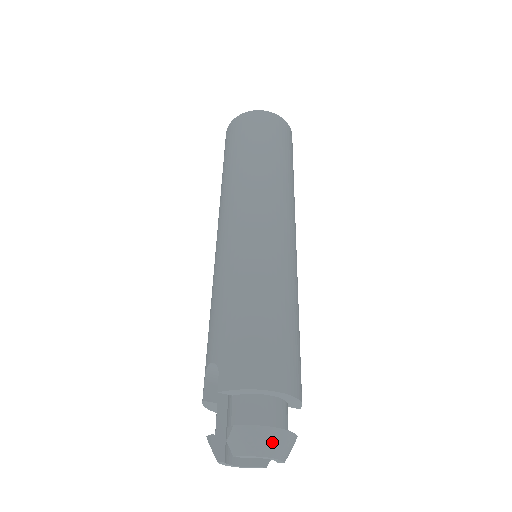
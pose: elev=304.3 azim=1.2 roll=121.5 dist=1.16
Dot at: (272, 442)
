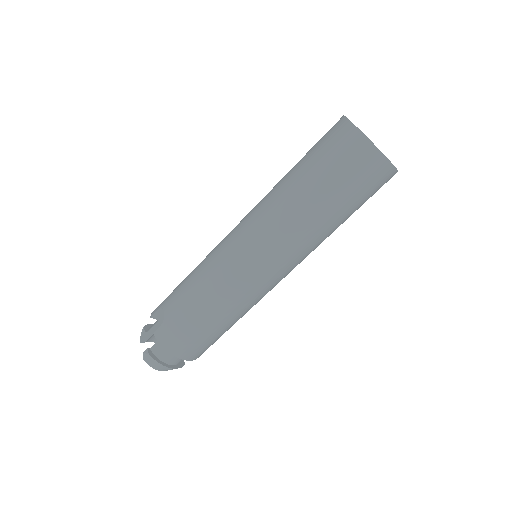
Dot at: (164, 369)
